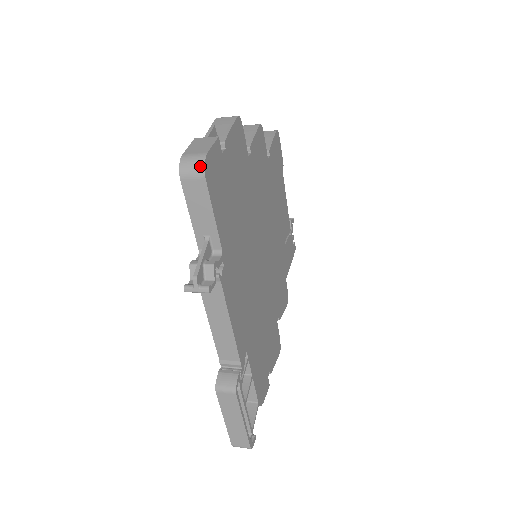
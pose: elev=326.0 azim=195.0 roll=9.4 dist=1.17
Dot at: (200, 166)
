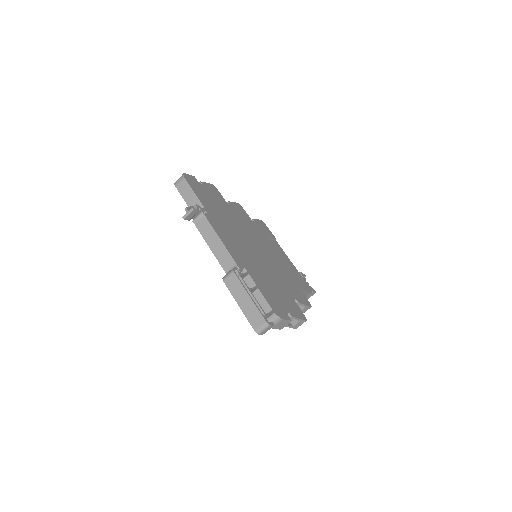
Dot at: (182, 176)
